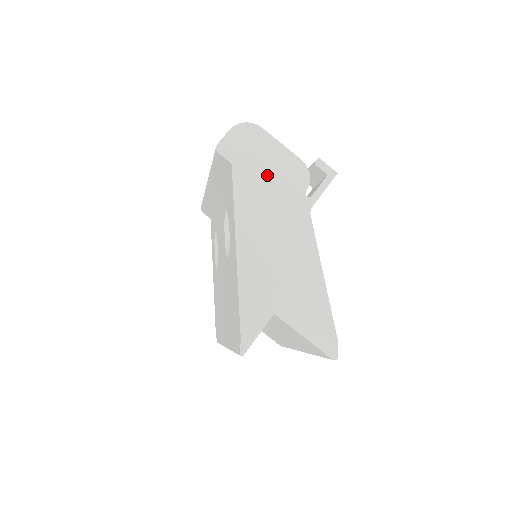
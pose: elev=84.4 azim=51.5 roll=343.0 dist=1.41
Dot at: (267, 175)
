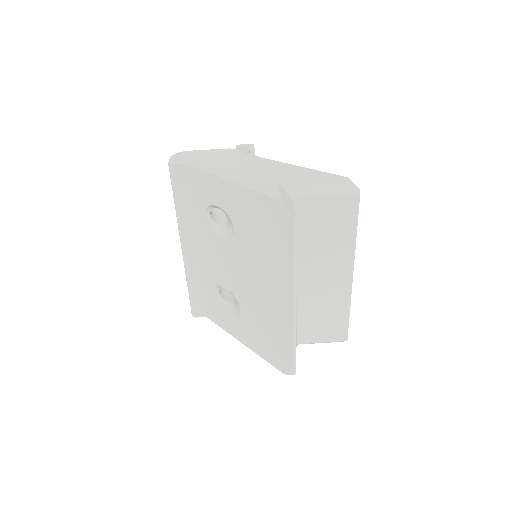
Dot at: (213, 158)
